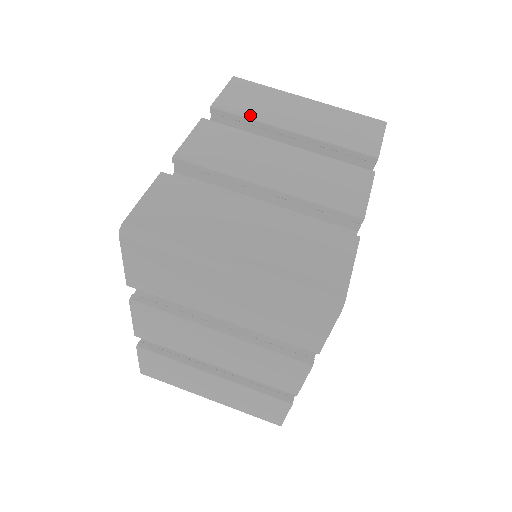
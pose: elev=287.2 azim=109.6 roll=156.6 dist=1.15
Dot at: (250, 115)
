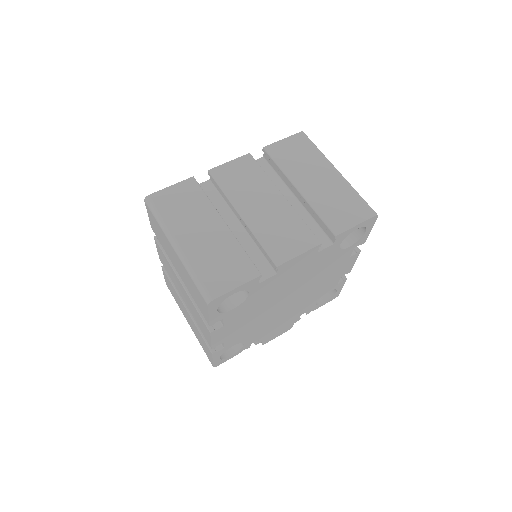
Dot at: (281, 165)
